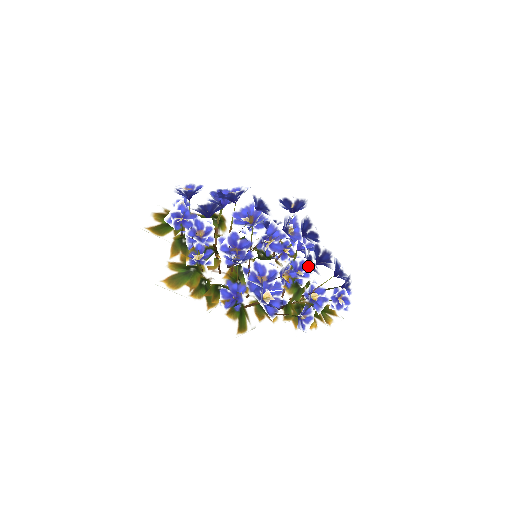
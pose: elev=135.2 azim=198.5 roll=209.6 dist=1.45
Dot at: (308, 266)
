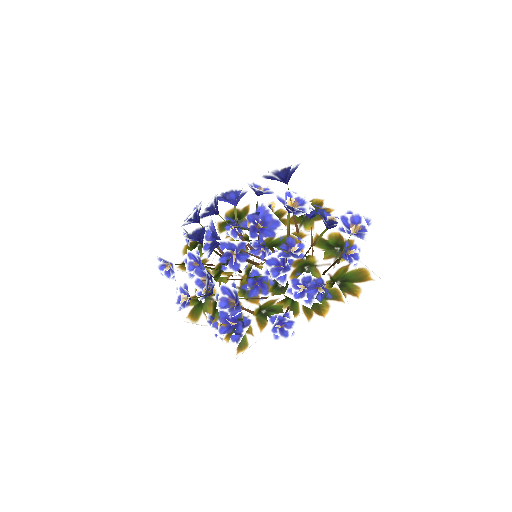
Dot at: (288, 256)
